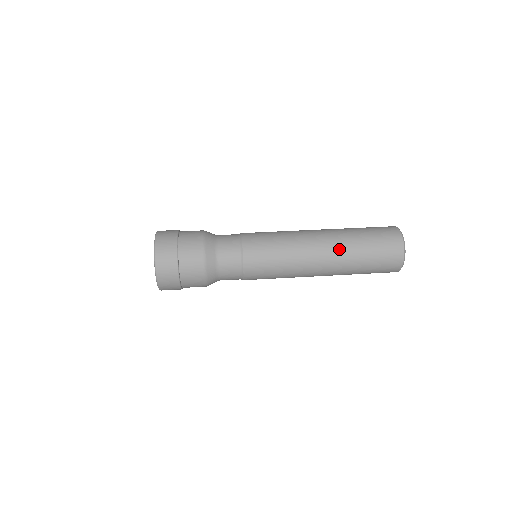
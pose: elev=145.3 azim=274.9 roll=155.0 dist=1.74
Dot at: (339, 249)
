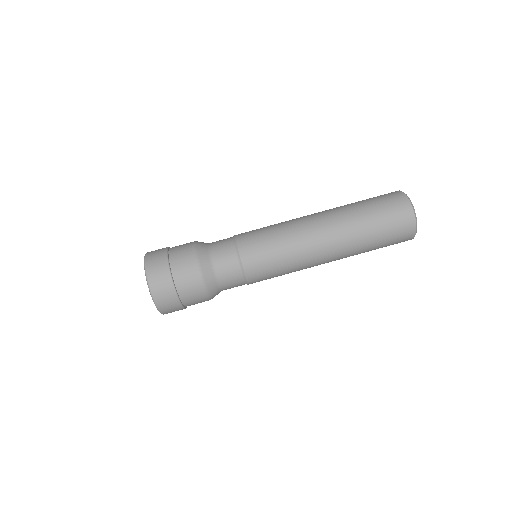
Dot at: (345, 239)
